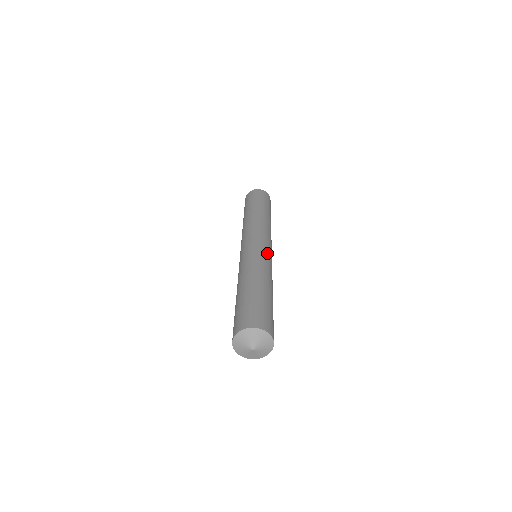
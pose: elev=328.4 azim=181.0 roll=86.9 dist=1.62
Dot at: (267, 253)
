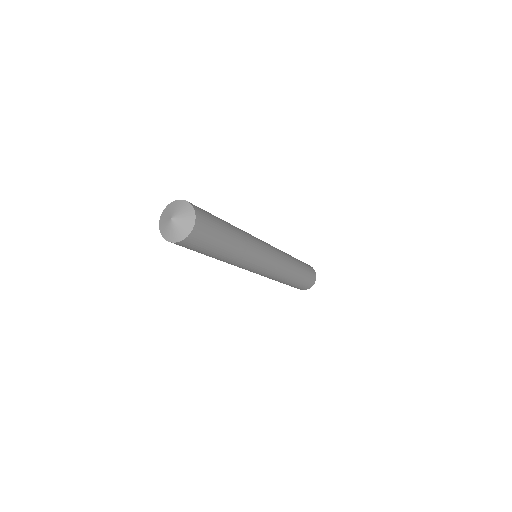
Dot at: (265, 248)
